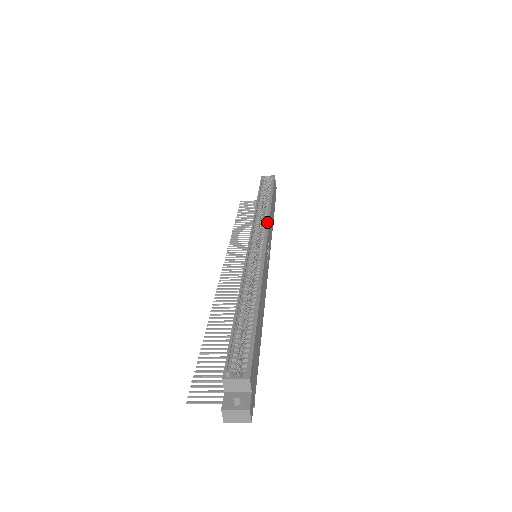
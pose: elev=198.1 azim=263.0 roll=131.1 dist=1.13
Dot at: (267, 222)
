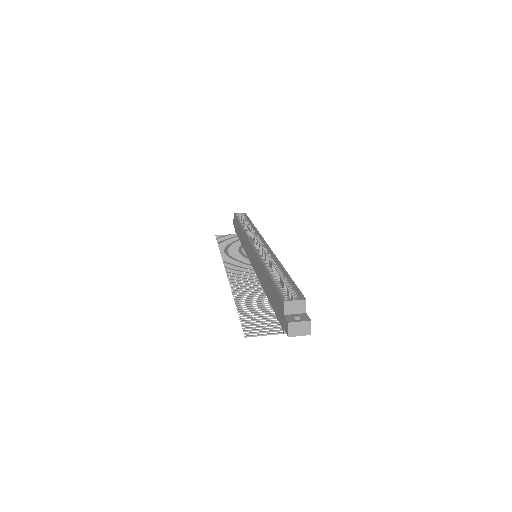
Dot at: (258, 233)
